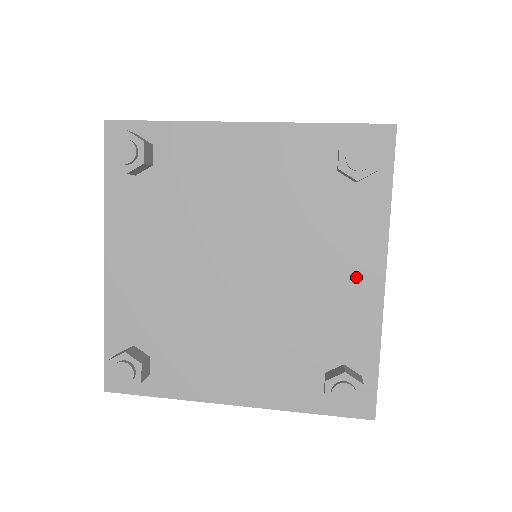
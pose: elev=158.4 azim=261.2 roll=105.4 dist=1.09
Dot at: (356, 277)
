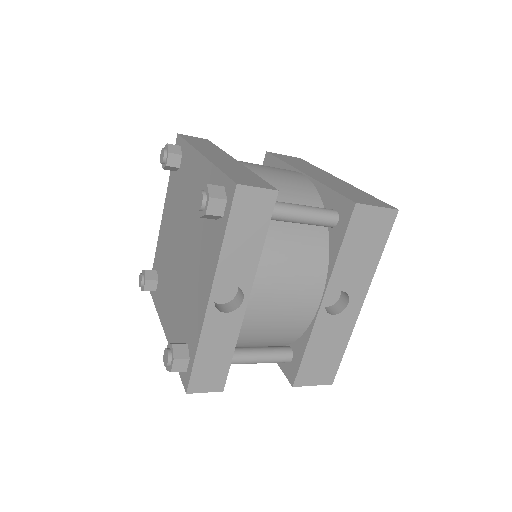
Dot at: (203, 288)
